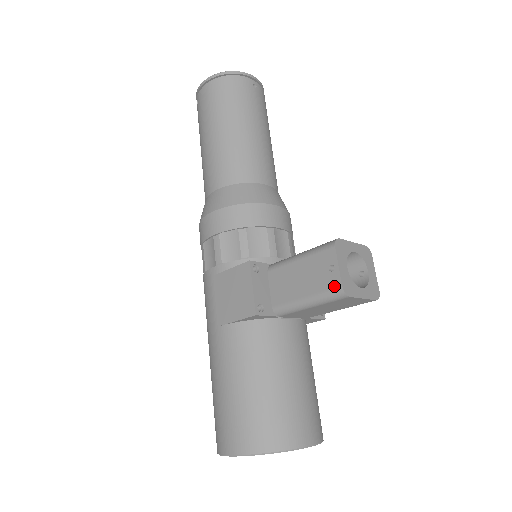
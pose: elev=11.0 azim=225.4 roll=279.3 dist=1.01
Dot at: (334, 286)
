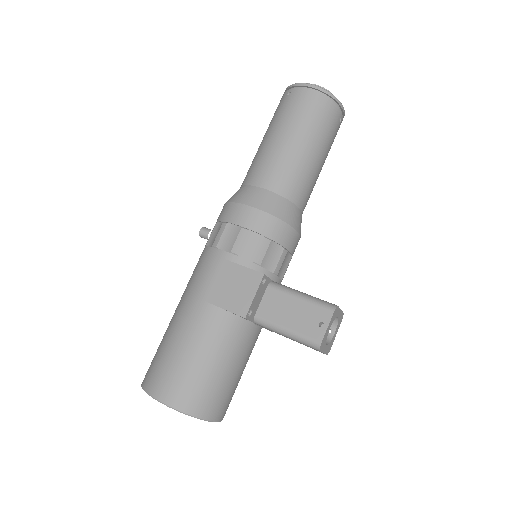
Dot at: (316, 338)
